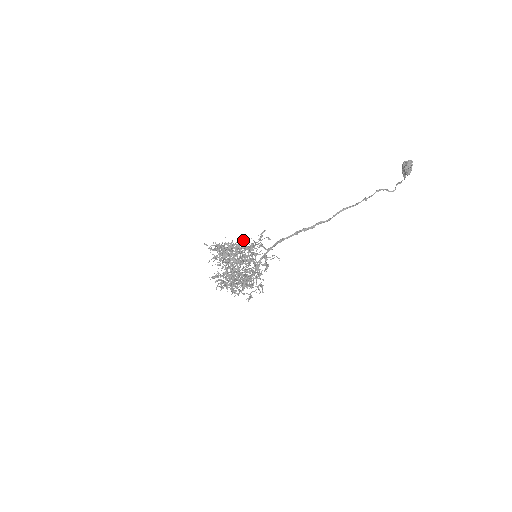
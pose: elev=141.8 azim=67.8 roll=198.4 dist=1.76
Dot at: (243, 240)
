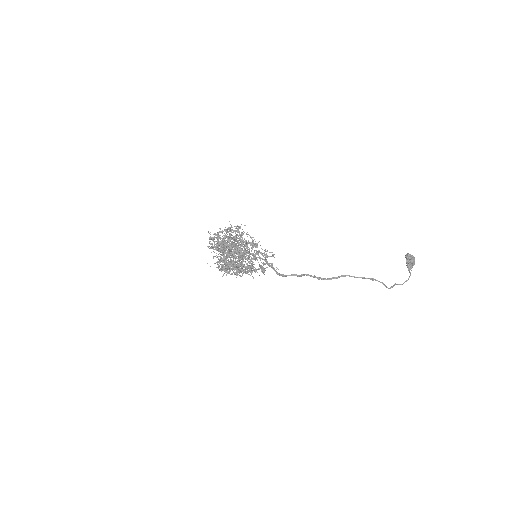
Dot at: occluded
